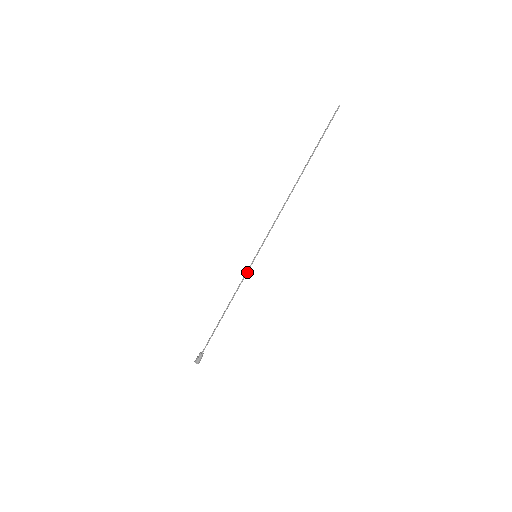
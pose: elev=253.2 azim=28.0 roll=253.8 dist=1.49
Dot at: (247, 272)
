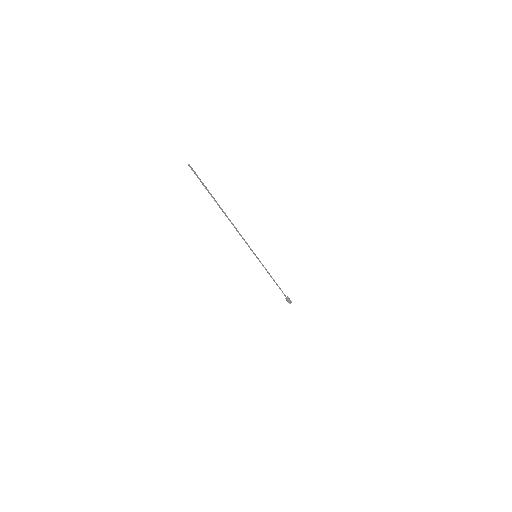
Dot at: occluded
